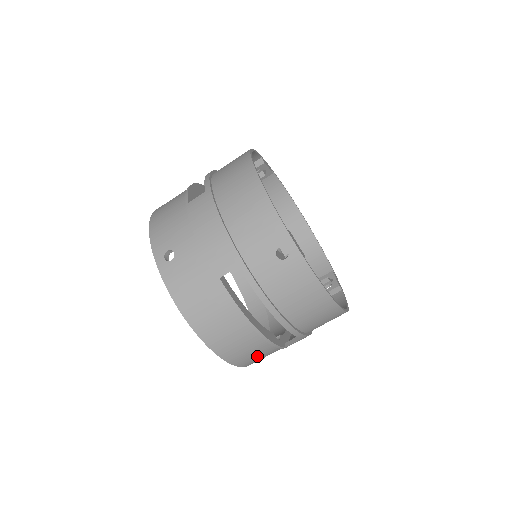
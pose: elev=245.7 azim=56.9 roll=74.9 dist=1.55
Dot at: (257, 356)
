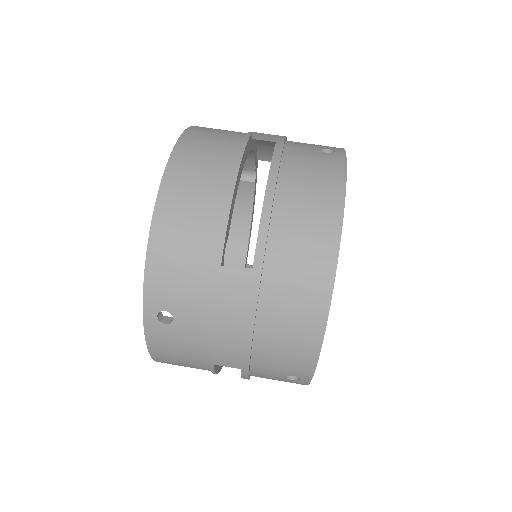
Dot at: (186, 232)
